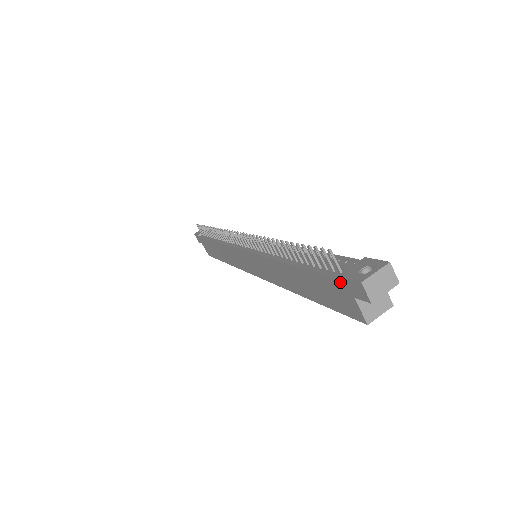
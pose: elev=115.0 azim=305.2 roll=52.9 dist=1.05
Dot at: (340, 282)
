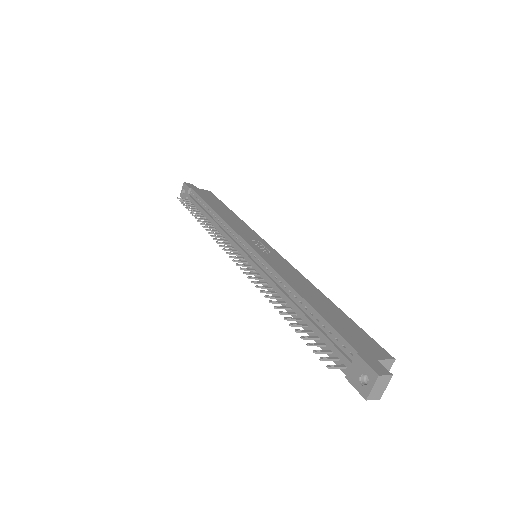
Dot at: (348, 376)
